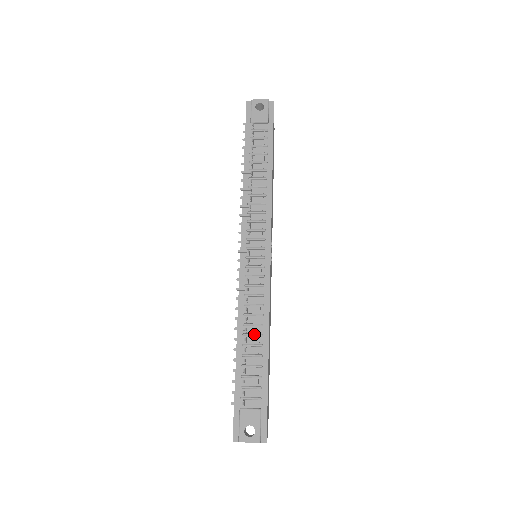
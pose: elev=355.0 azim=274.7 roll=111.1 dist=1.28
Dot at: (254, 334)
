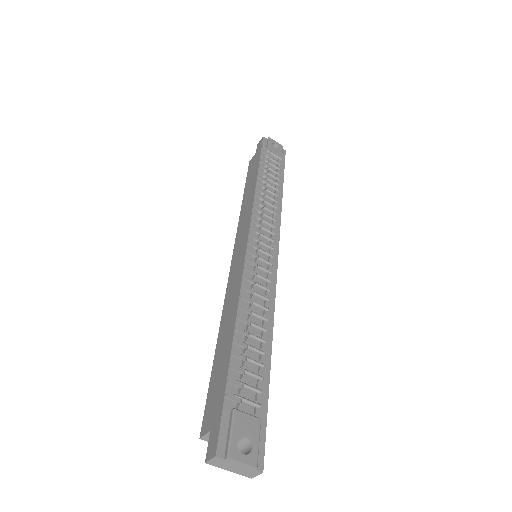
Dot at: (258, 325)
